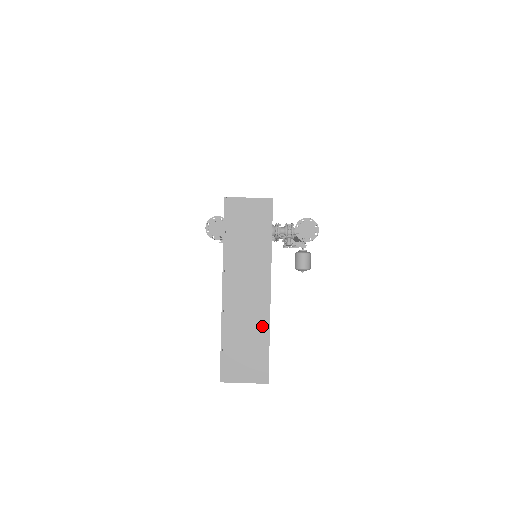
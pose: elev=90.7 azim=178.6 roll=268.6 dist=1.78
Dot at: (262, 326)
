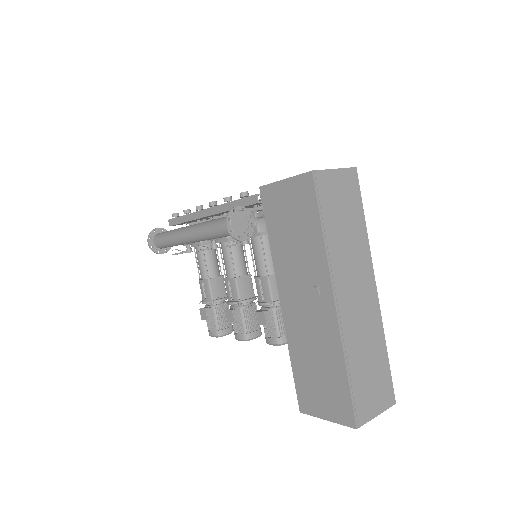
Dot at: (378, 335)
